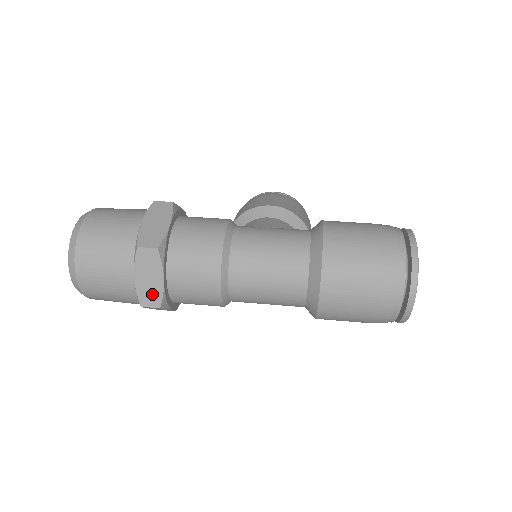
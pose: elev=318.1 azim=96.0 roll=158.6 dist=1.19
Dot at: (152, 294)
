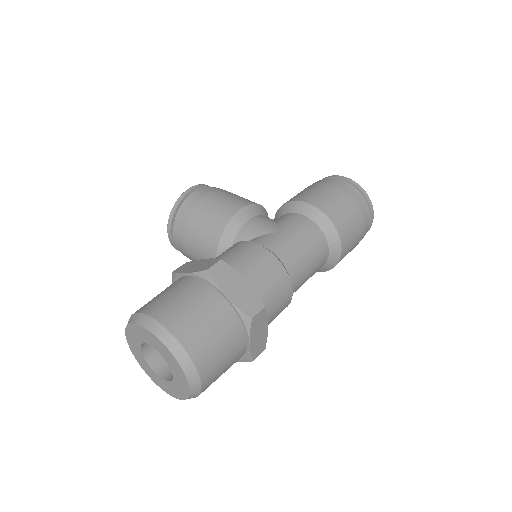
Dot at: (261, 344)
